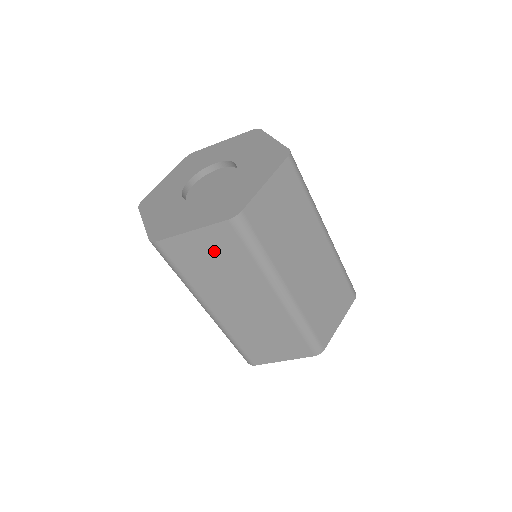
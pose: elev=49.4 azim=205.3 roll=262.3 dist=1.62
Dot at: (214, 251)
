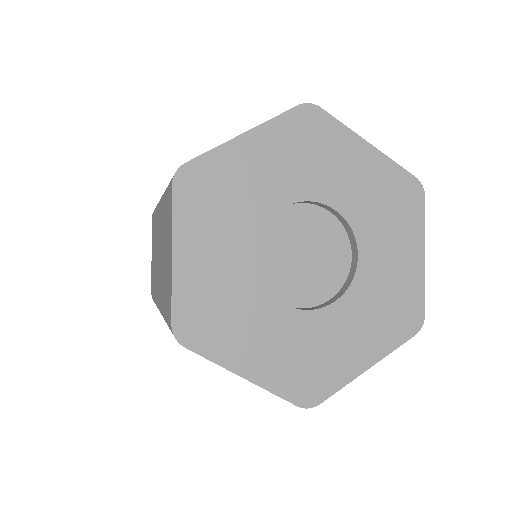
Dot at: occluded
